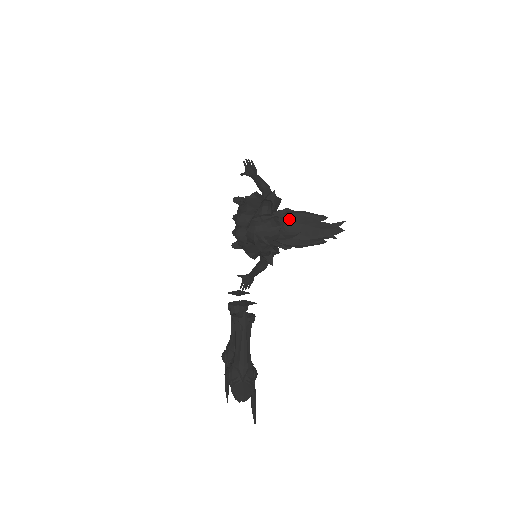
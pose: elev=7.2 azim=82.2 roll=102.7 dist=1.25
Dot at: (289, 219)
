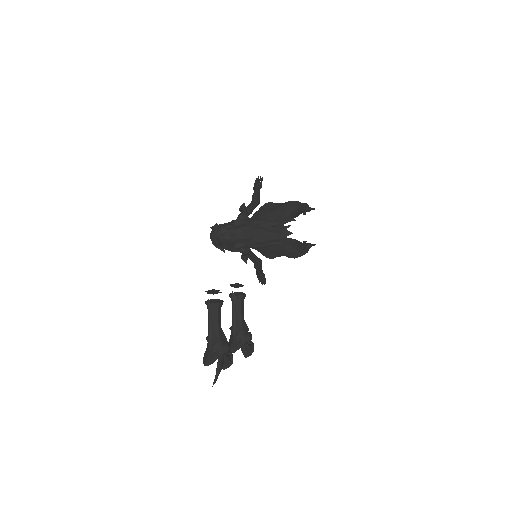
Dot at: (245, 226)
